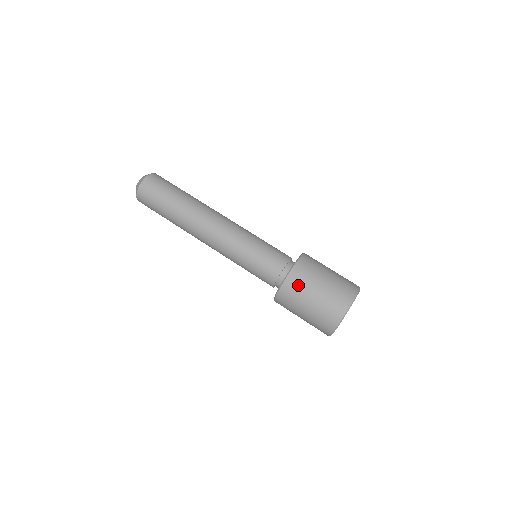
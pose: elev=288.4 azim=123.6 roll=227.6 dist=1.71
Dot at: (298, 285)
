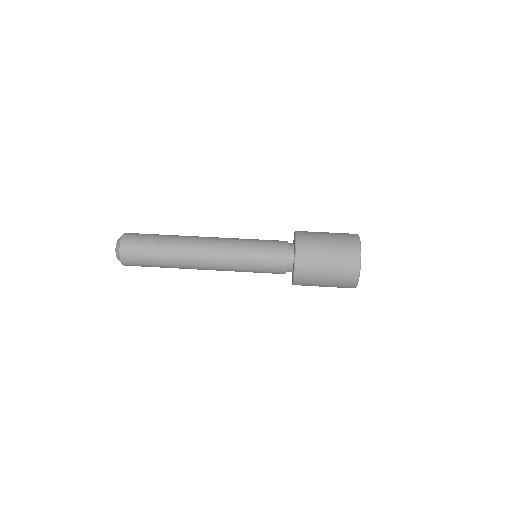
Dot at: (308, 265)
